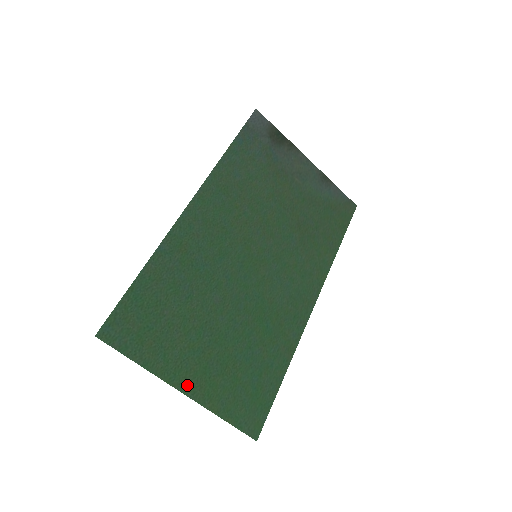
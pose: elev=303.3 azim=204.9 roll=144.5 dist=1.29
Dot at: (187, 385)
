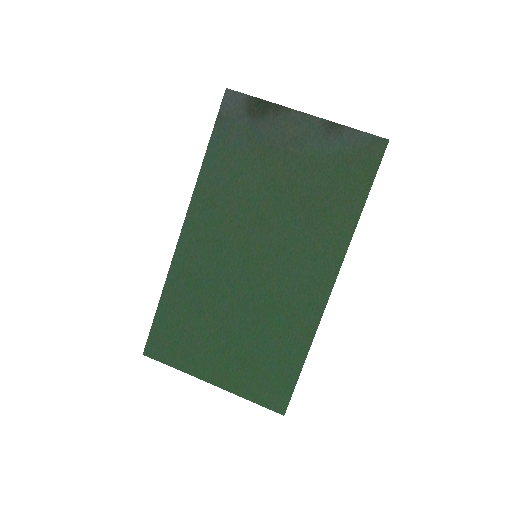
Dot at: (215, 379)
